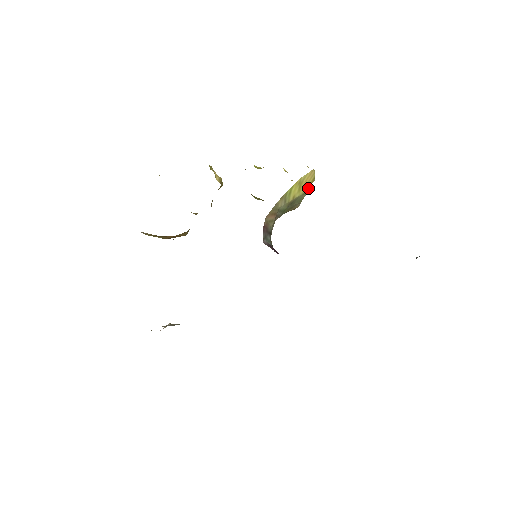
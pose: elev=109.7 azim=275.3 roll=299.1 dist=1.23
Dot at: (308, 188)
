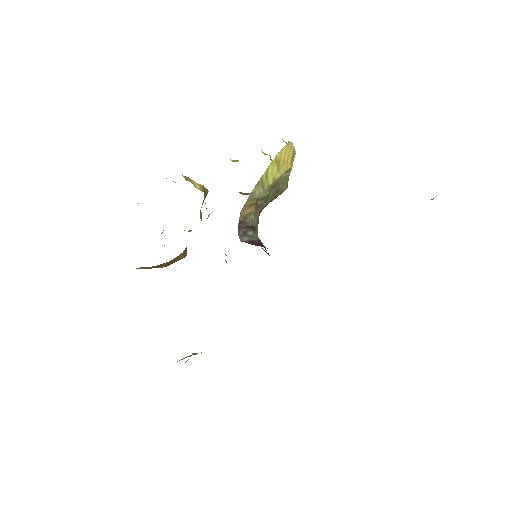
Dot at: (290, 164)
